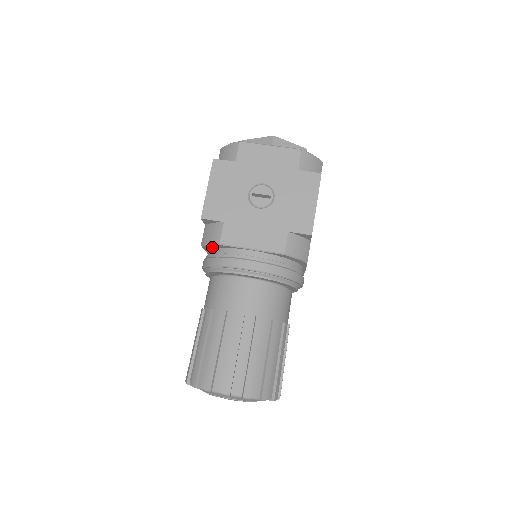
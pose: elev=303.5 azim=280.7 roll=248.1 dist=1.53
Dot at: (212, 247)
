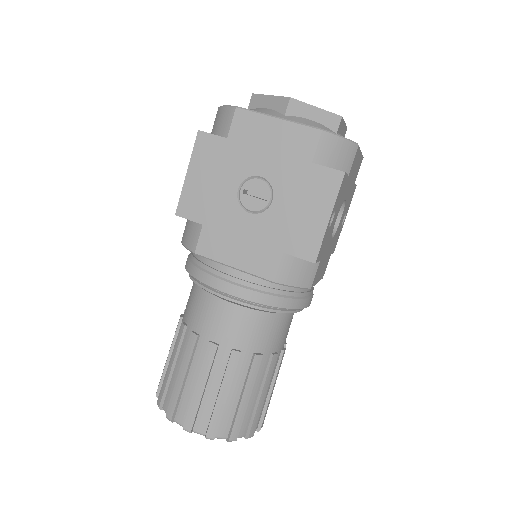
Dot at: occluded
